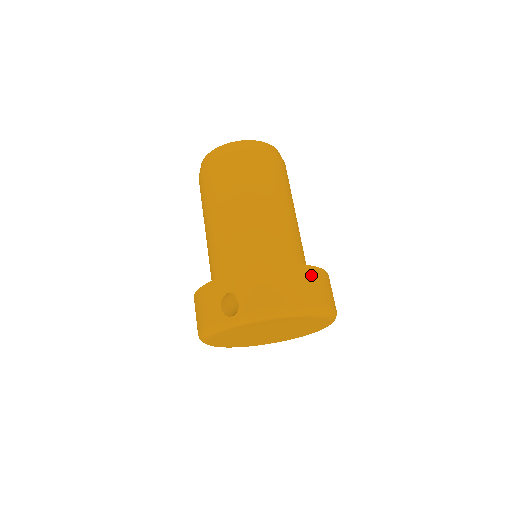
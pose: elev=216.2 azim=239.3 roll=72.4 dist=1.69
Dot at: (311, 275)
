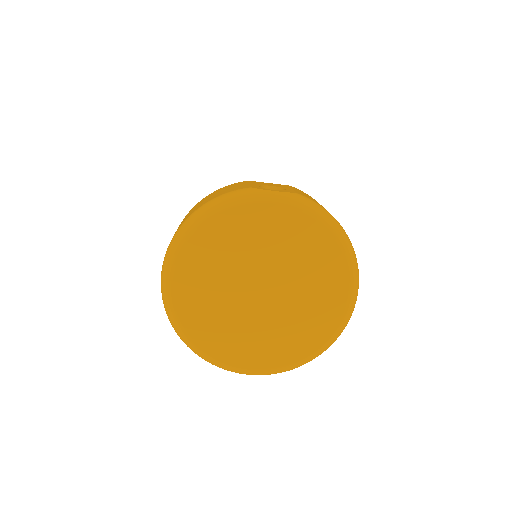
Dot at: occluded
